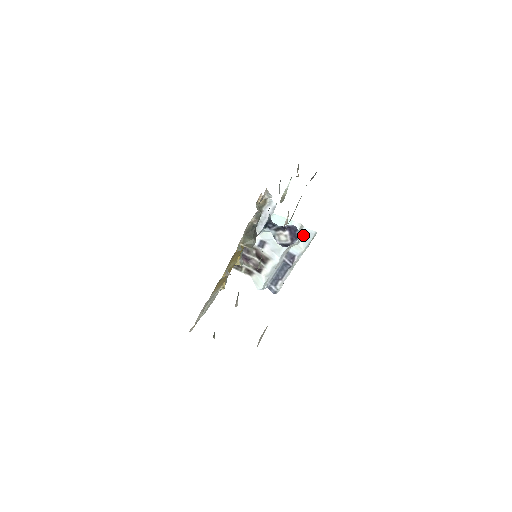
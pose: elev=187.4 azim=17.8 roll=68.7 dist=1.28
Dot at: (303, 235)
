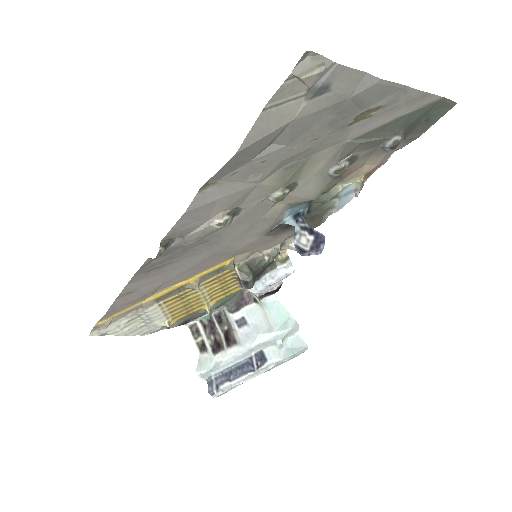
Dot at: (291, 342)
